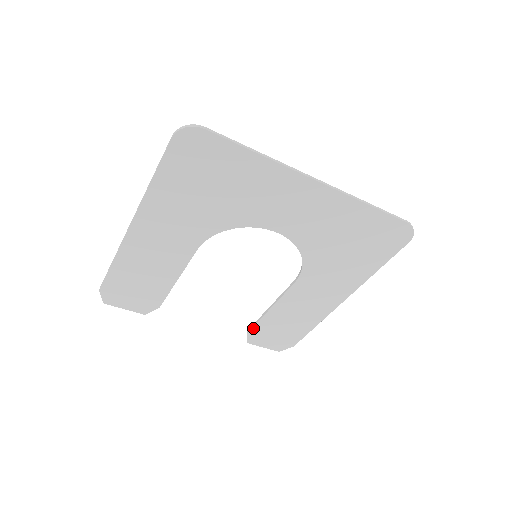
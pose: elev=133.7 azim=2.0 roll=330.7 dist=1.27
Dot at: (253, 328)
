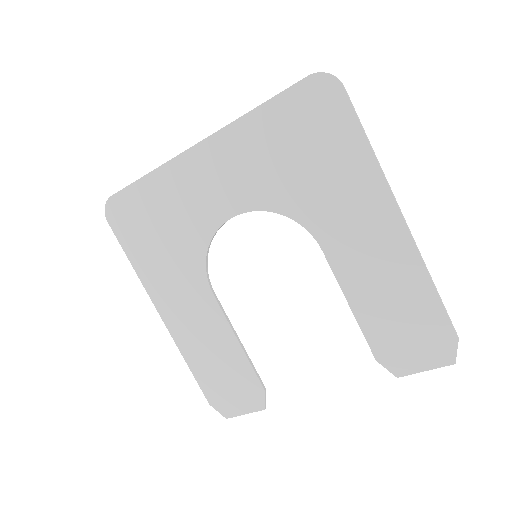
Dot at: (372, 348)
